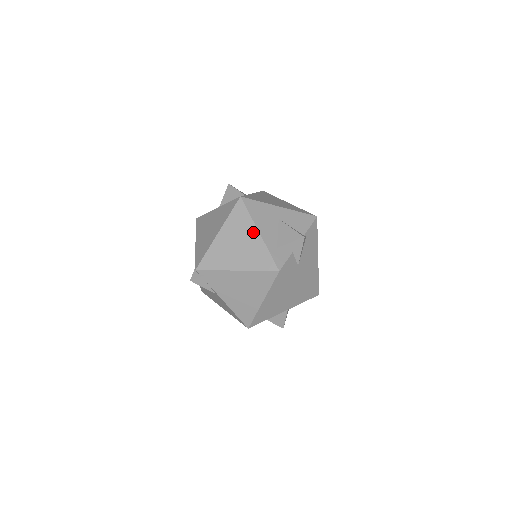
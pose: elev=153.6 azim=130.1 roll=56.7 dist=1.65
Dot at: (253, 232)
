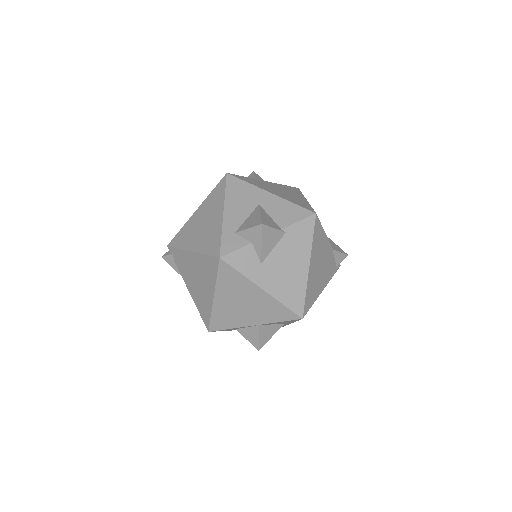
Dot at: (219, 211)
